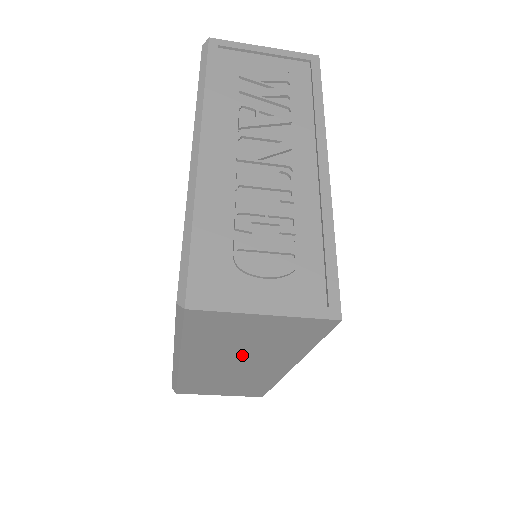
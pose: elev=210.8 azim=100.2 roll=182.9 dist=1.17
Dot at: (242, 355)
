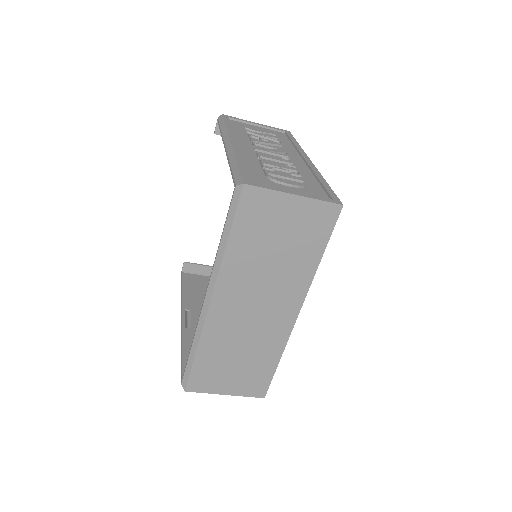
Dot at: (266, 278)
